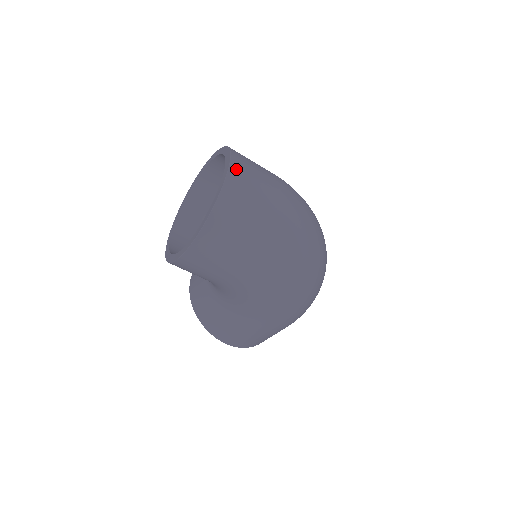
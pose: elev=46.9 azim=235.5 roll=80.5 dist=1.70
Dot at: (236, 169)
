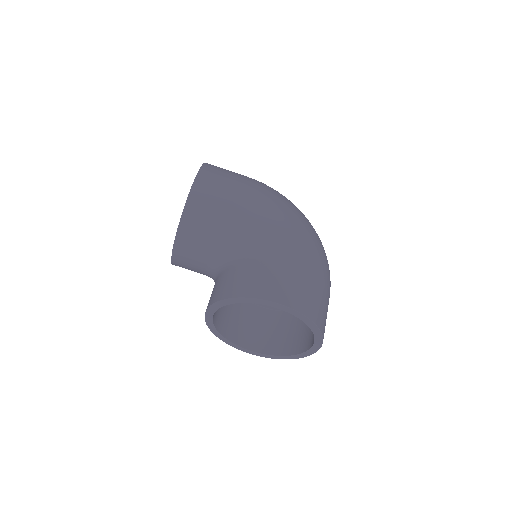
Dot at: occluded
